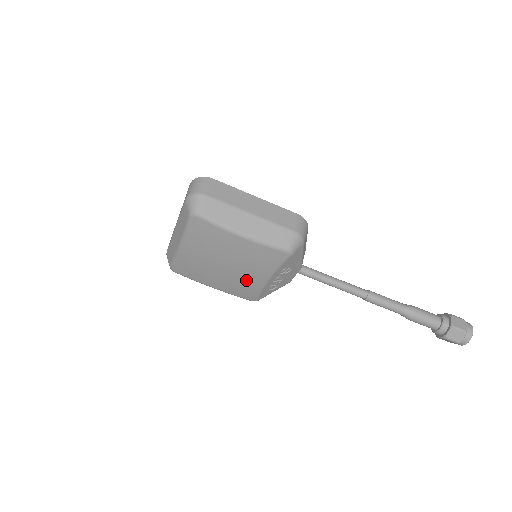
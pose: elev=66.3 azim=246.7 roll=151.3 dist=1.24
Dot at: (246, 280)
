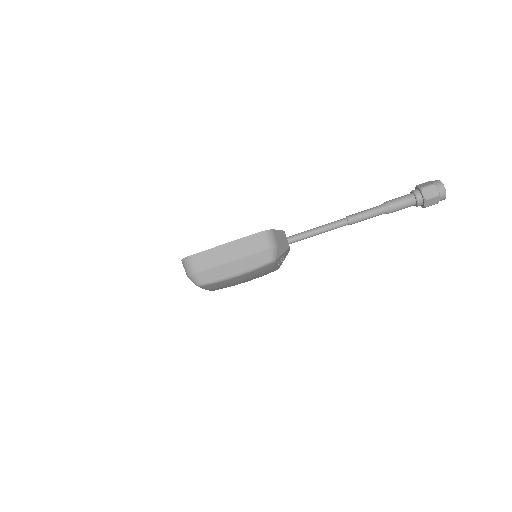
Dot at: (261, 275)
